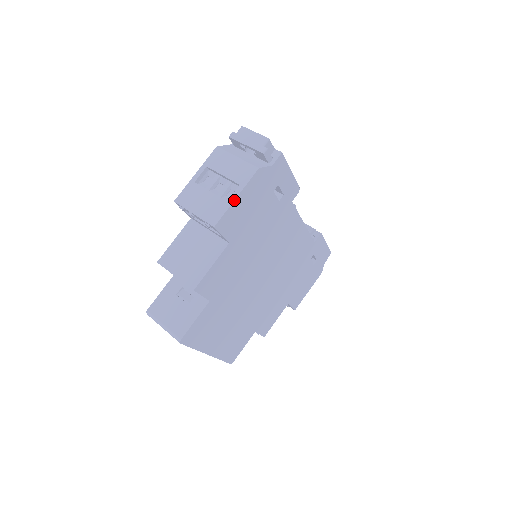
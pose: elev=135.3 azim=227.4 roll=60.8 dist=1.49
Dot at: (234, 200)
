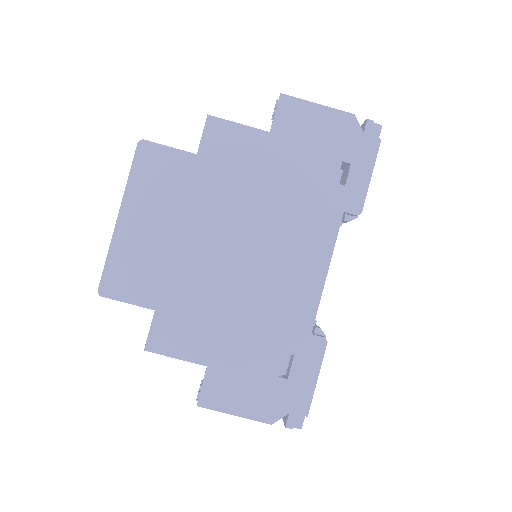
Dot at: (314, 103)
